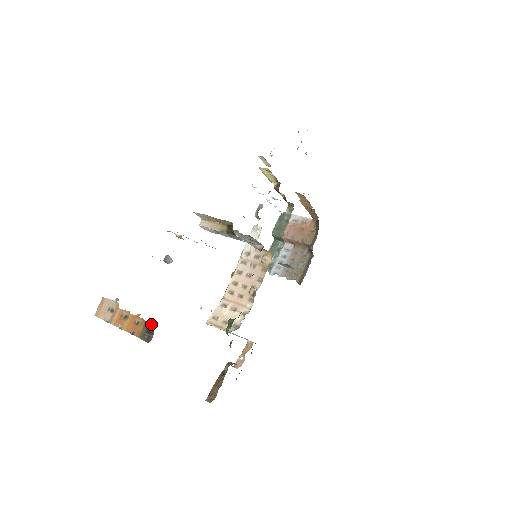
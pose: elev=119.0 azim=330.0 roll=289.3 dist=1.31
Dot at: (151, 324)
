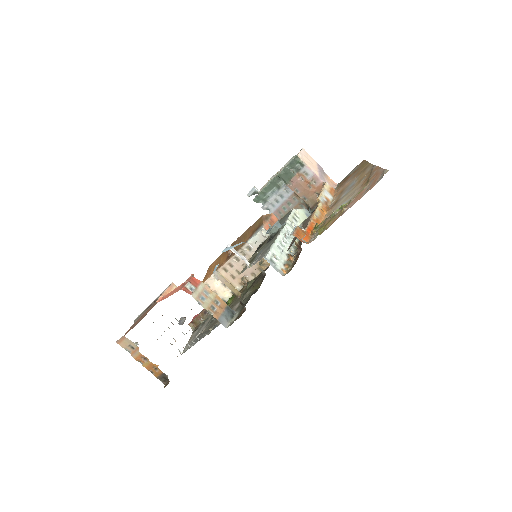
Dot at: (167, 376)
